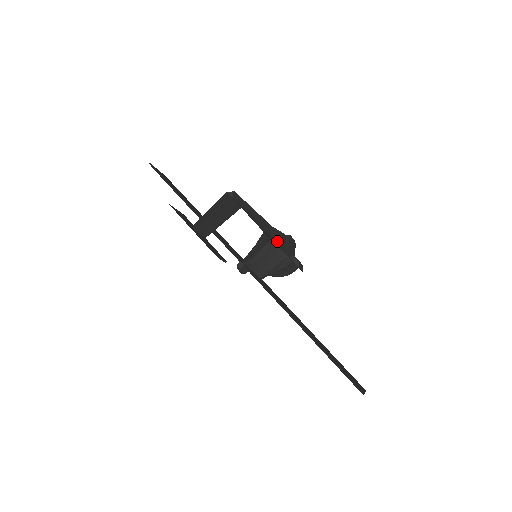
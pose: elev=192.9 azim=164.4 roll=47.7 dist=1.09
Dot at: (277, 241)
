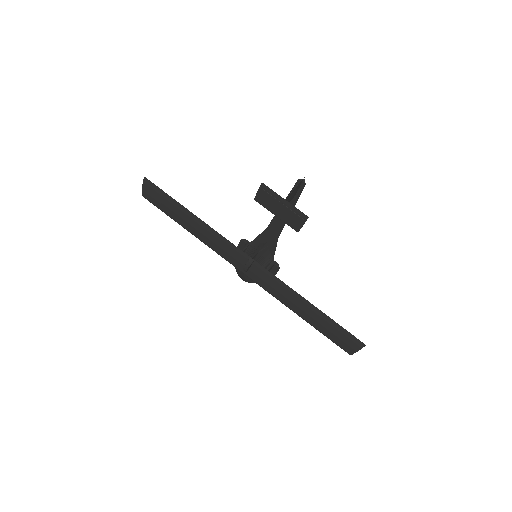
Dot at: (274, 243)
